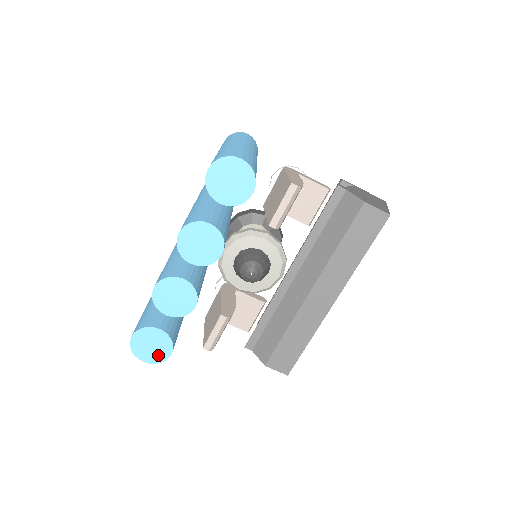
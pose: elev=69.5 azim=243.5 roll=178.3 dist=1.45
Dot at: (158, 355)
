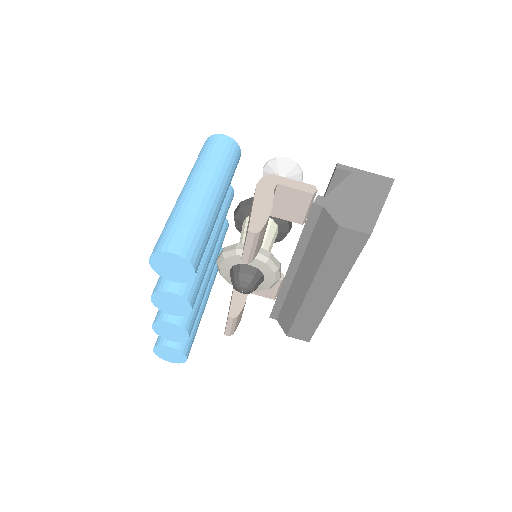
Dot at: (178, 359)
